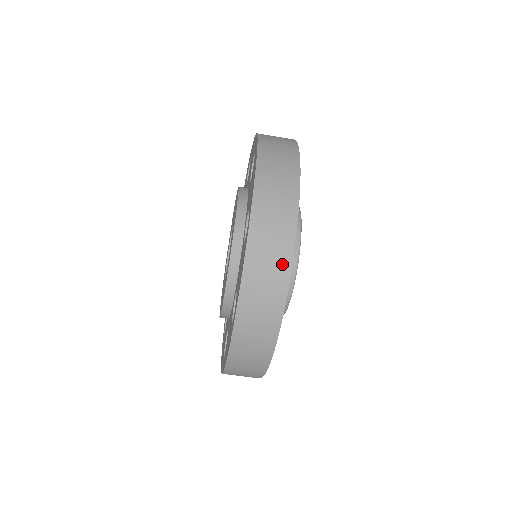
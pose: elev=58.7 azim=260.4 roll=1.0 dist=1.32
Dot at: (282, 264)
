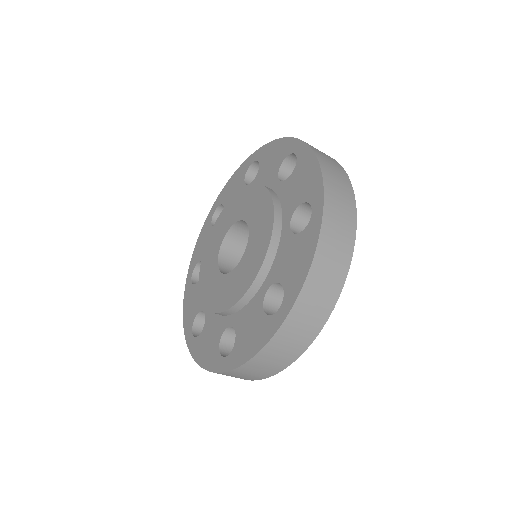
Dot at: (290, 357)
